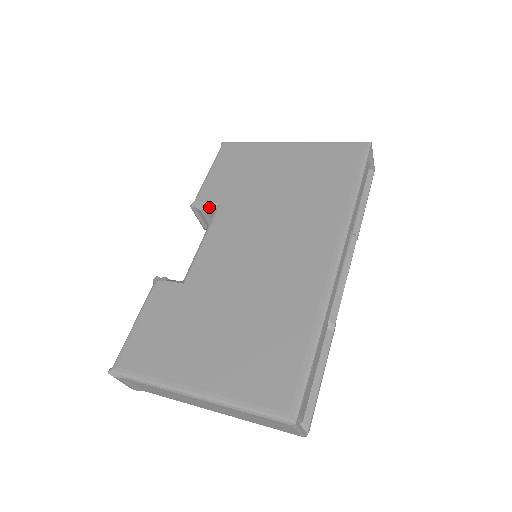
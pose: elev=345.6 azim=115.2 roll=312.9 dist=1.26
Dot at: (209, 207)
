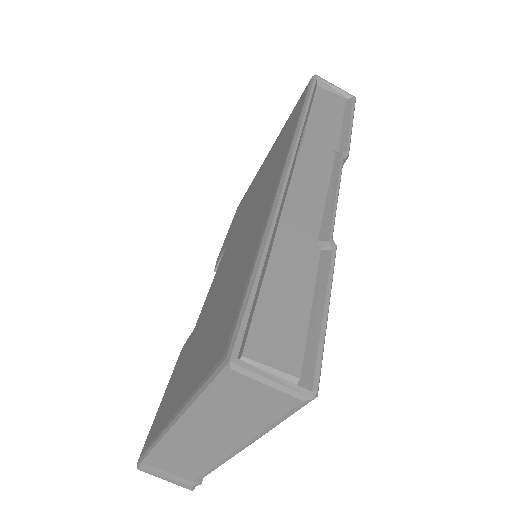
Dot at: occluded
